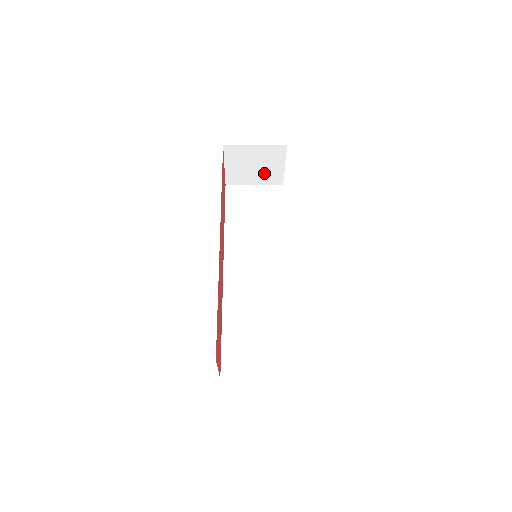
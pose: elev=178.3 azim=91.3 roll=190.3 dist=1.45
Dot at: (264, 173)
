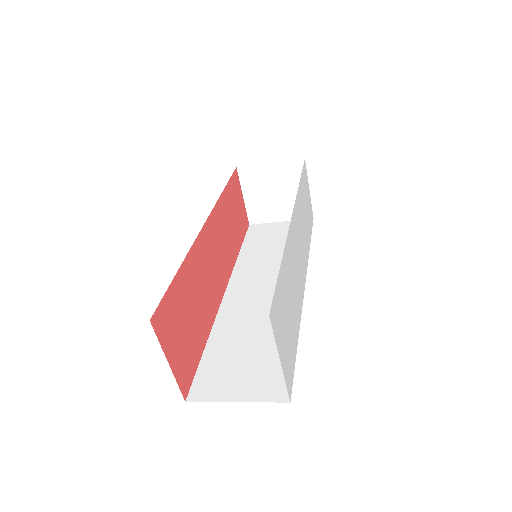
Dot at: (288, 203)
